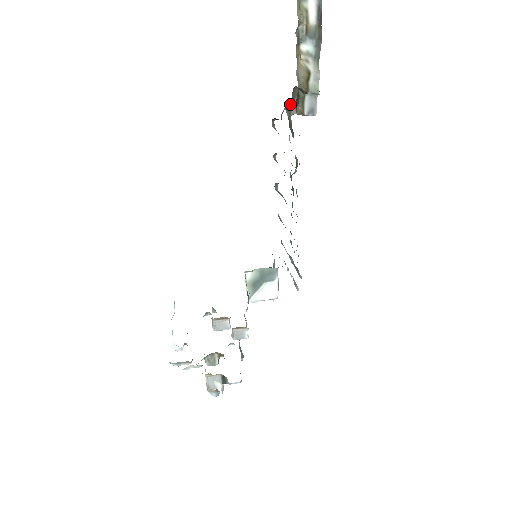
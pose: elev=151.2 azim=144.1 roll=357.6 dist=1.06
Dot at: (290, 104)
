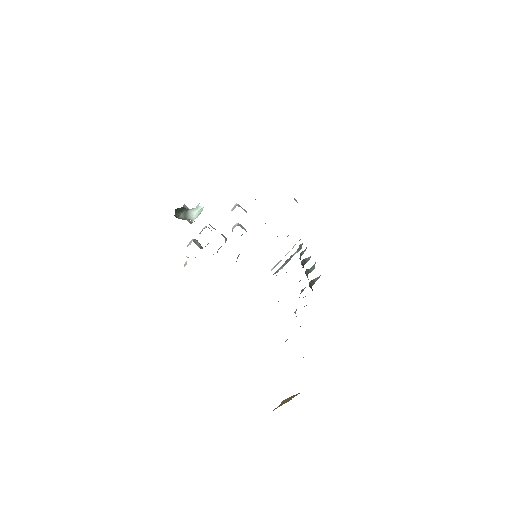
Dot at: occluded
